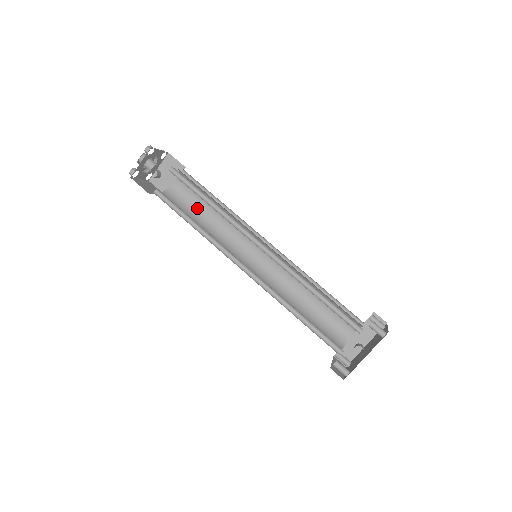
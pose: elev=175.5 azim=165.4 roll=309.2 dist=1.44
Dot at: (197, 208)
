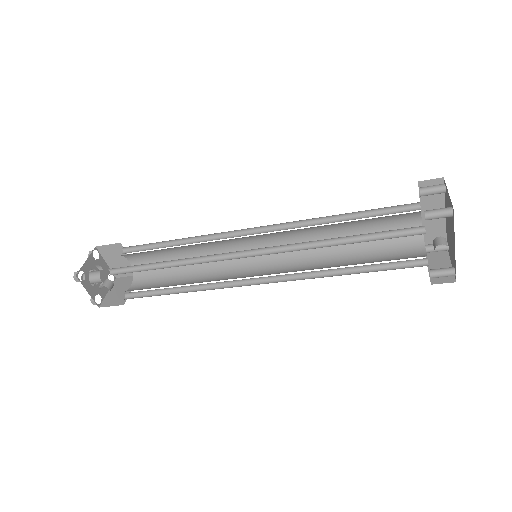
Dot at: occluded
